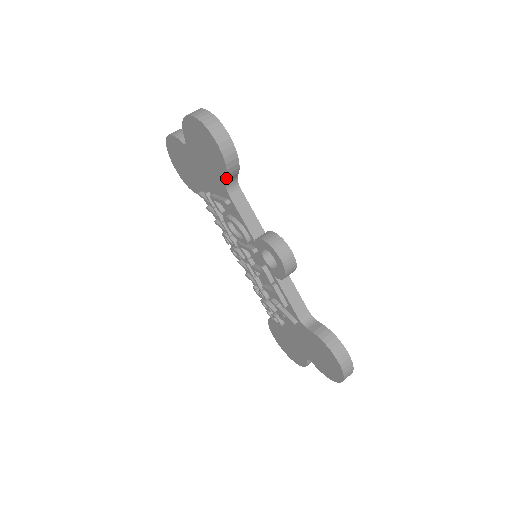
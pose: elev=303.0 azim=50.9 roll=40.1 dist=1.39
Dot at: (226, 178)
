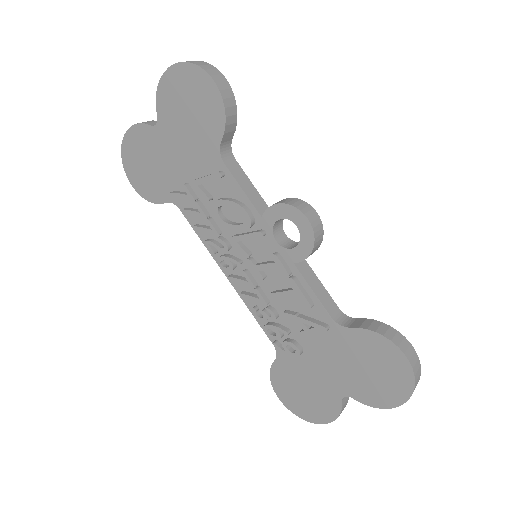
Dot at: (222, 133)
